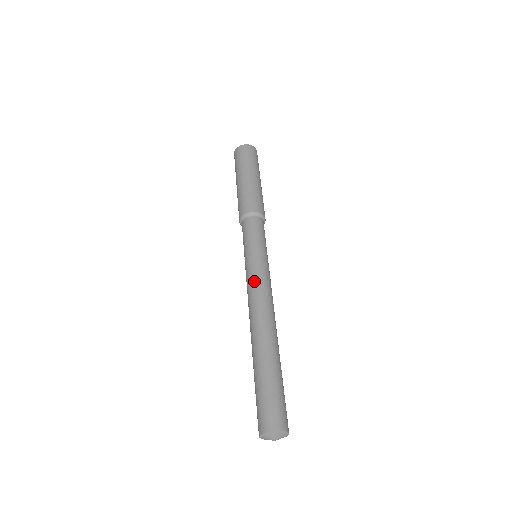
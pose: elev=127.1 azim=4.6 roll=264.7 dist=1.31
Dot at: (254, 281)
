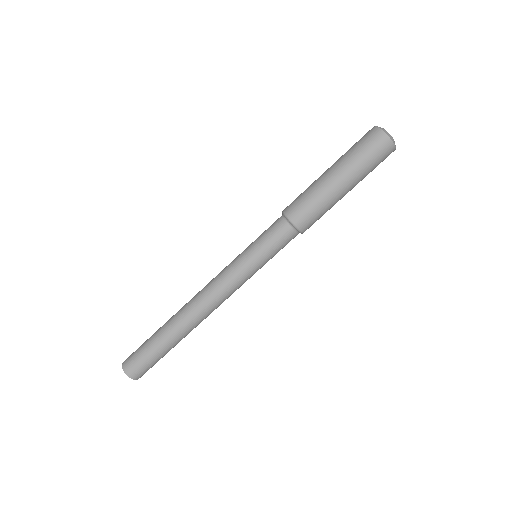
Dot at: (227, 286)
